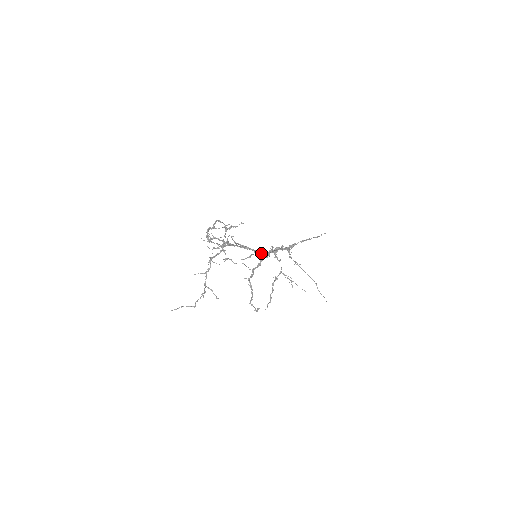
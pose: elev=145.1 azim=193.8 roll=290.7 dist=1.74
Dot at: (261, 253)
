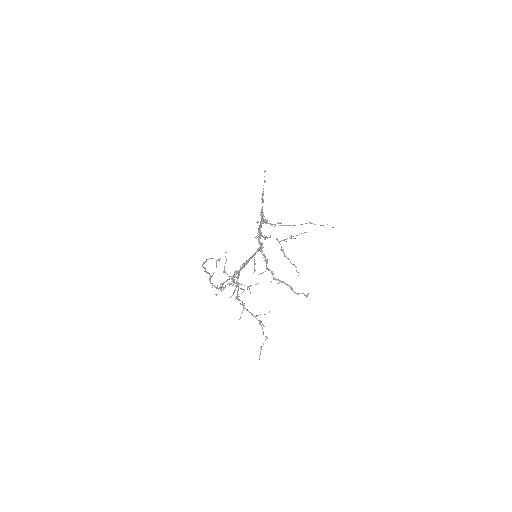
Dot at: (257, 251)
